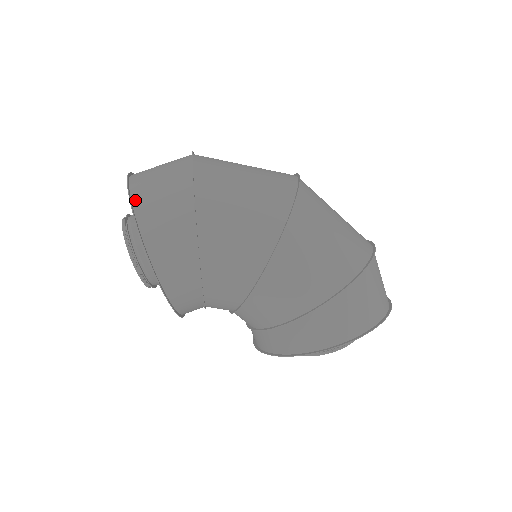
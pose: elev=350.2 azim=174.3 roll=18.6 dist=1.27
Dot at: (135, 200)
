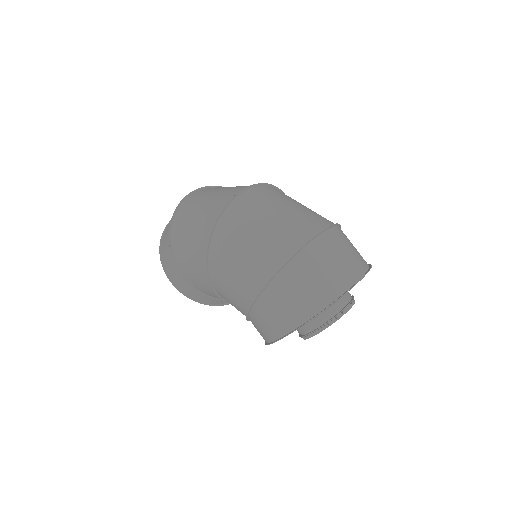
Dot at: (162, 244)
